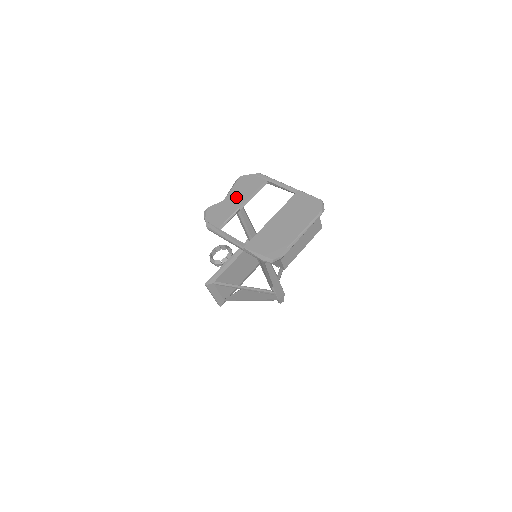
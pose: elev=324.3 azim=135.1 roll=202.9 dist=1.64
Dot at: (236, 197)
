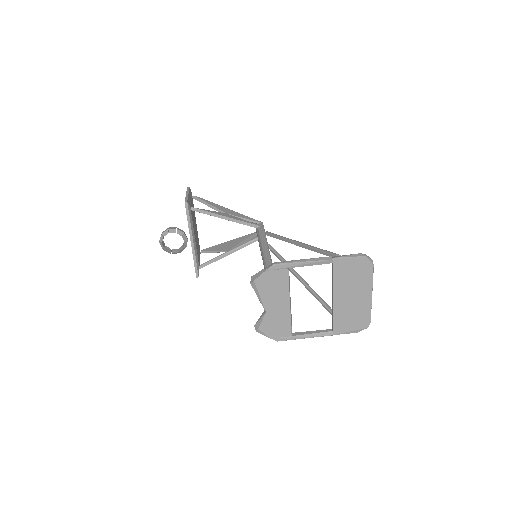
Dot at: (276, 303)
